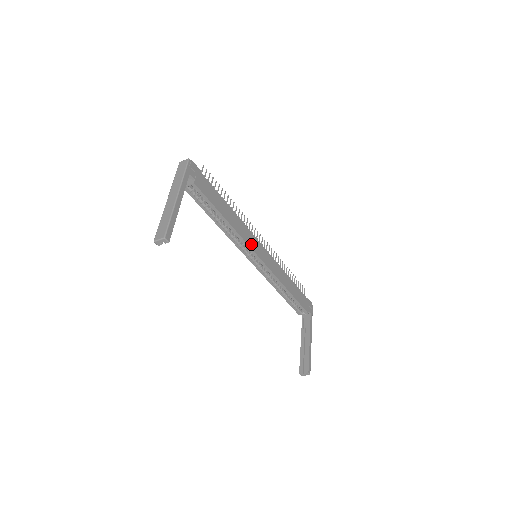
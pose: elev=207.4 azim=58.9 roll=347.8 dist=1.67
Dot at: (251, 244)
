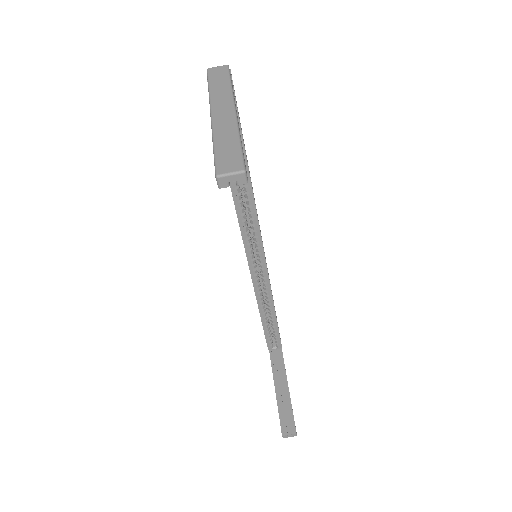
Dot at: occluded
